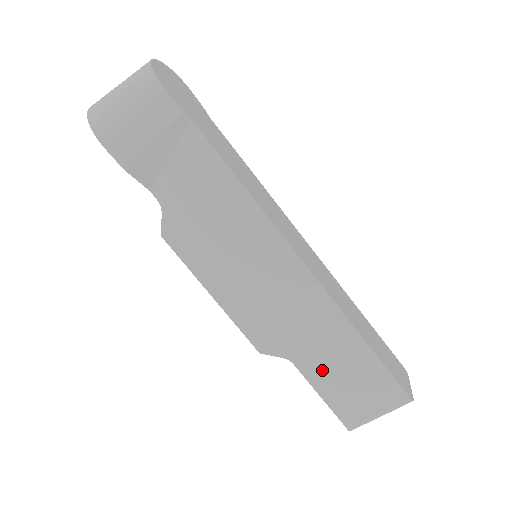
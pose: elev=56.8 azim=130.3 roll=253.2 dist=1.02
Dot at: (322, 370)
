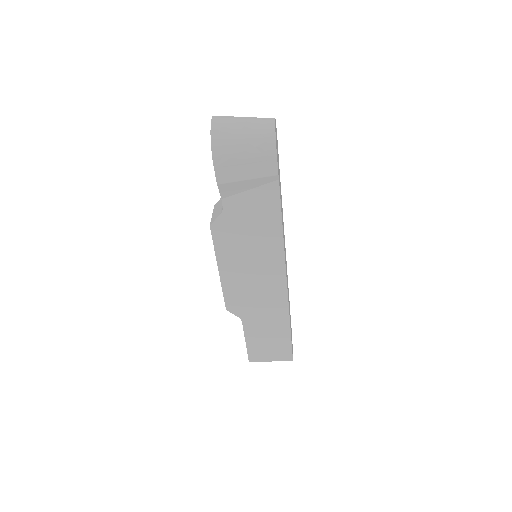
Dot at: (256, 331)
